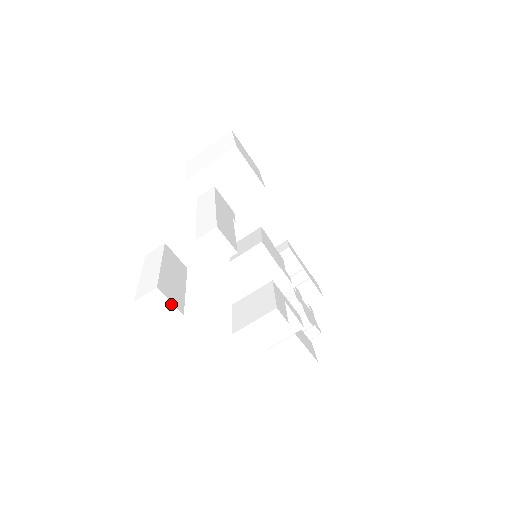
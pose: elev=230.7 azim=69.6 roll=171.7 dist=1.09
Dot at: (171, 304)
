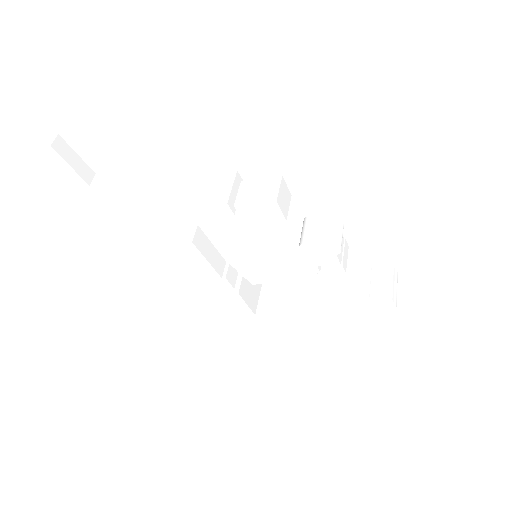
Dot at: (50, 136)
